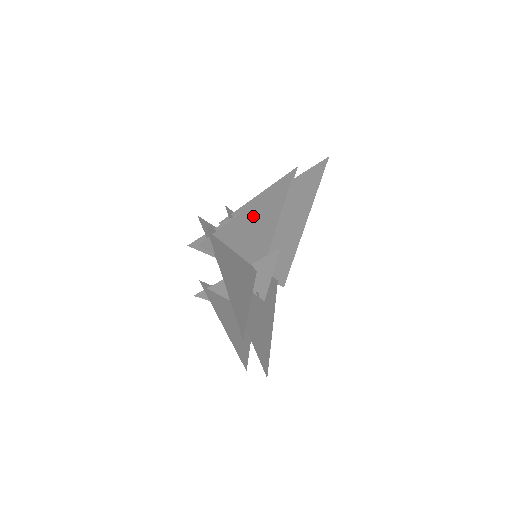
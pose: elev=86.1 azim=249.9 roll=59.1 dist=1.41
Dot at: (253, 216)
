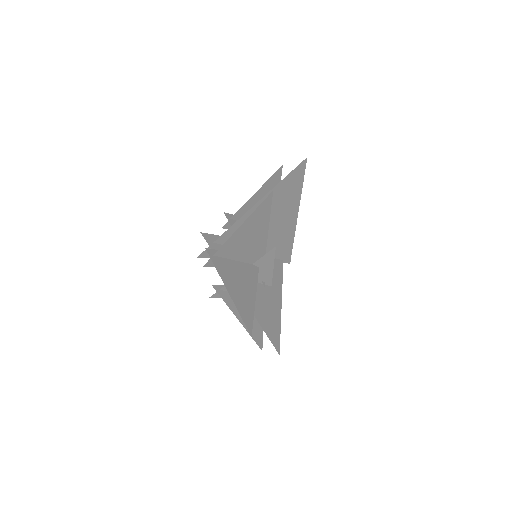
Dot at: (245, 232)
